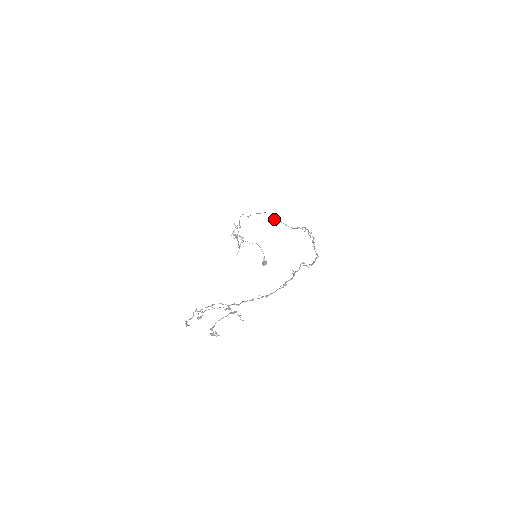
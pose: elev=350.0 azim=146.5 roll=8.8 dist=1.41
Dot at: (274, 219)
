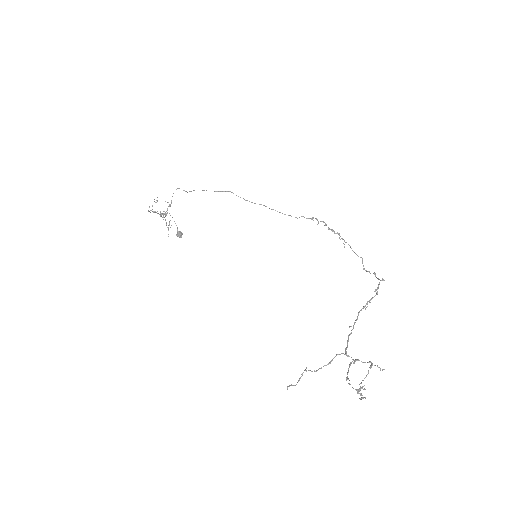
Dot at: (255, 203)
